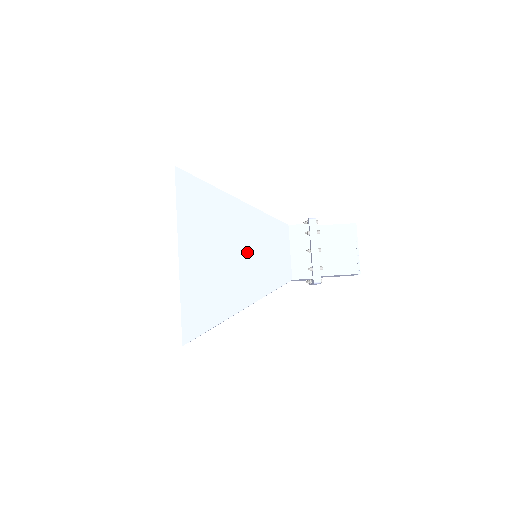
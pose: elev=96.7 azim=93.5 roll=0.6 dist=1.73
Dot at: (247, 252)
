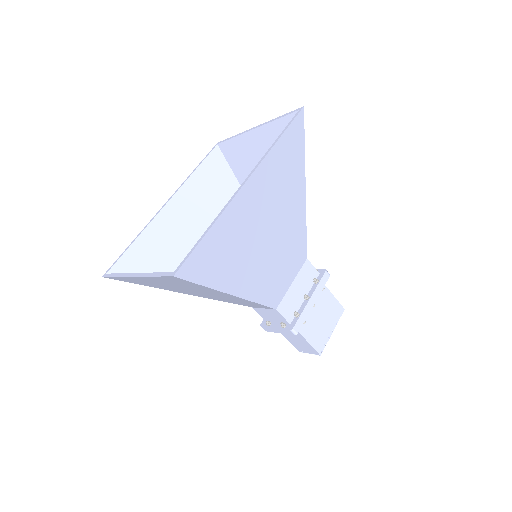
Dot at: (277, 246)
